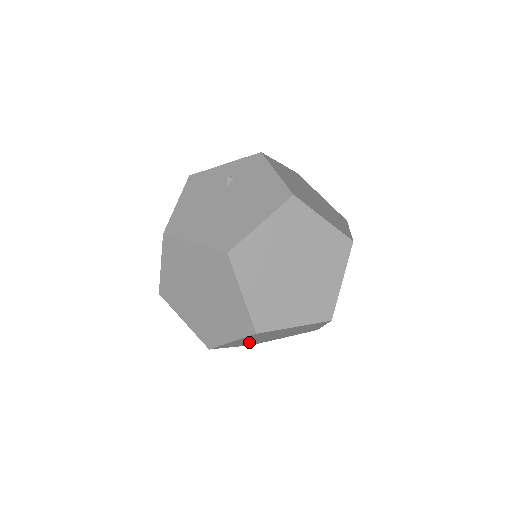
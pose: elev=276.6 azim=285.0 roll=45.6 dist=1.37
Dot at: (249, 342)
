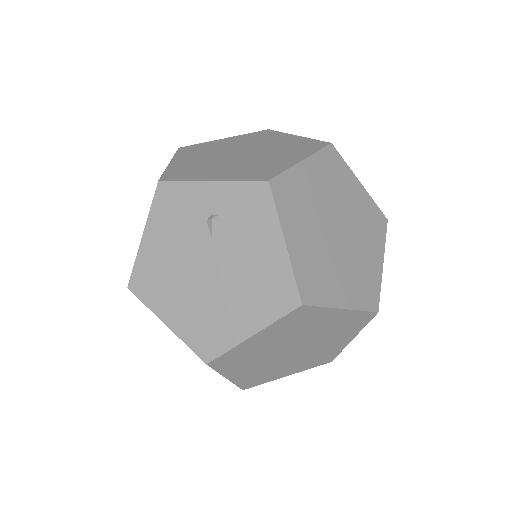
Dot at: occluded
